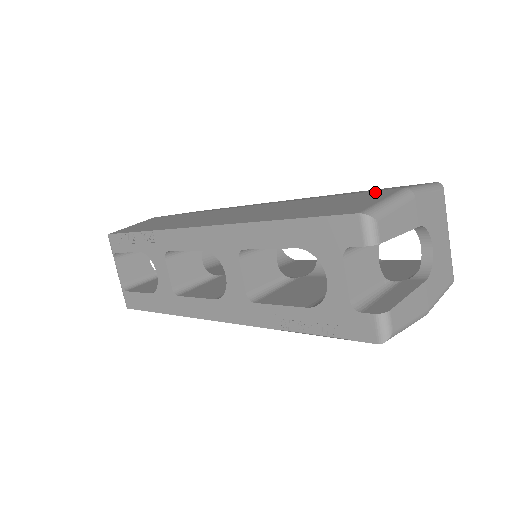
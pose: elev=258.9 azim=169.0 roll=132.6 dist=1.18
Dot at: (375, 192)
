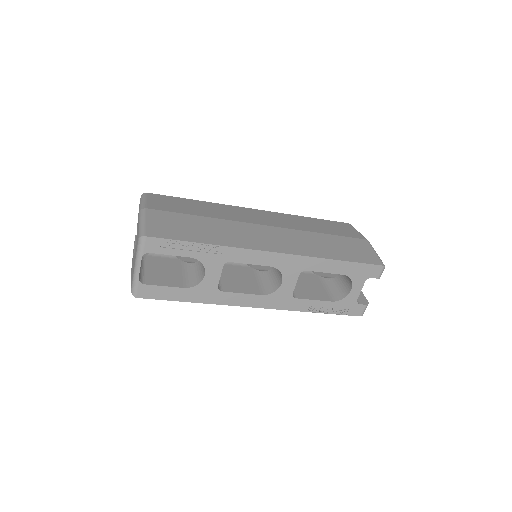
Dot at: (357, 240)
